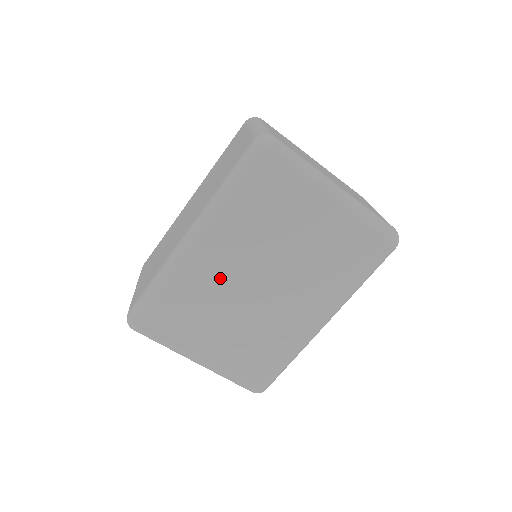
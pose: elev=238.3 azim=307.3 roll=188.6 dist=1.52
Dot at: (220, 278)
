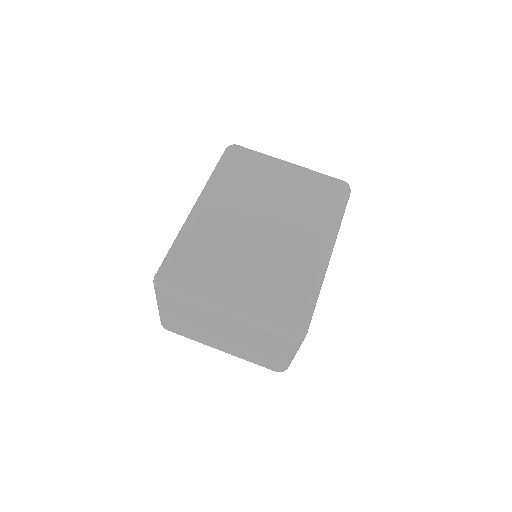
Dot at: (227, 225)
